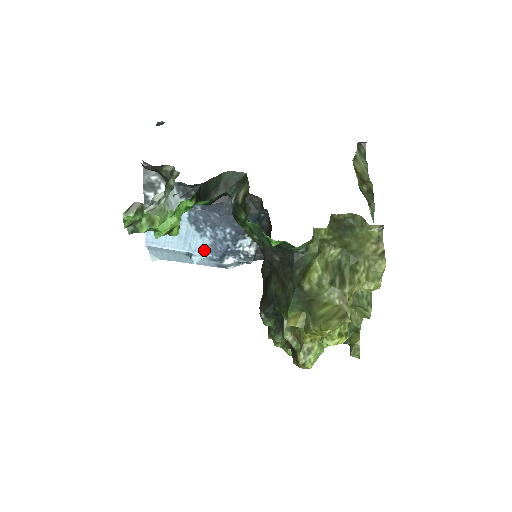
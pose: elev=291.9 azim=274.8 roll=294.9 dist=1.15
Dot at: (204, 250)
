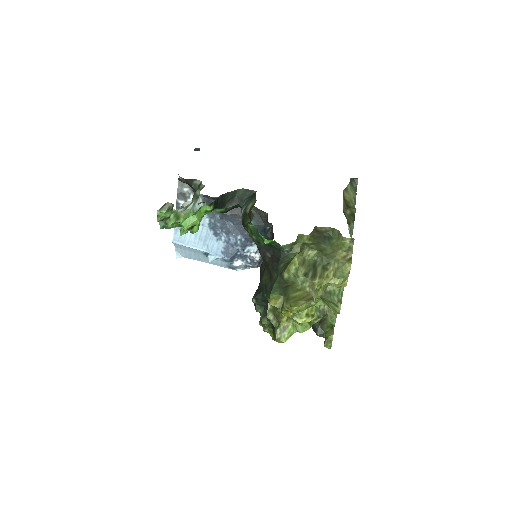
Dot at: (218, 251)
